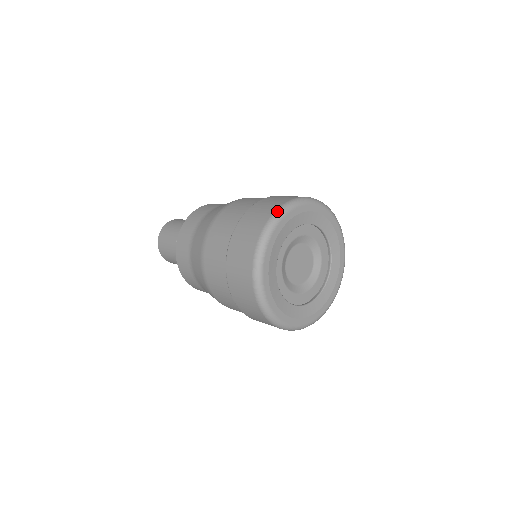
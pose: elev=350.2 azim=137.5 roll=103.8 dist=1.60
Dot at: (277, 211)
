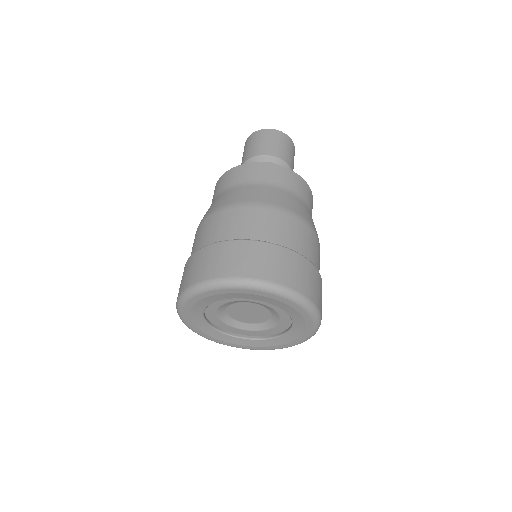
Dot at: (257, 281)
